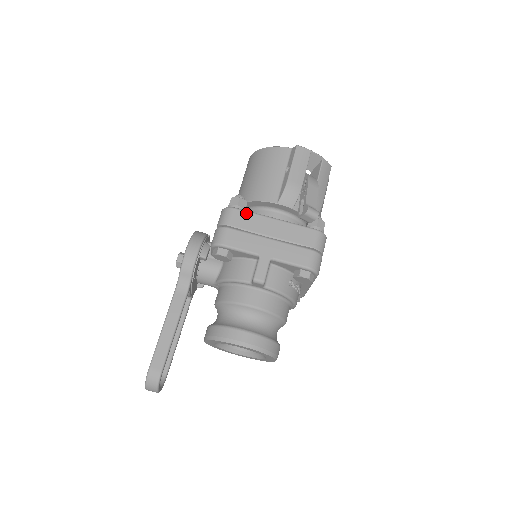
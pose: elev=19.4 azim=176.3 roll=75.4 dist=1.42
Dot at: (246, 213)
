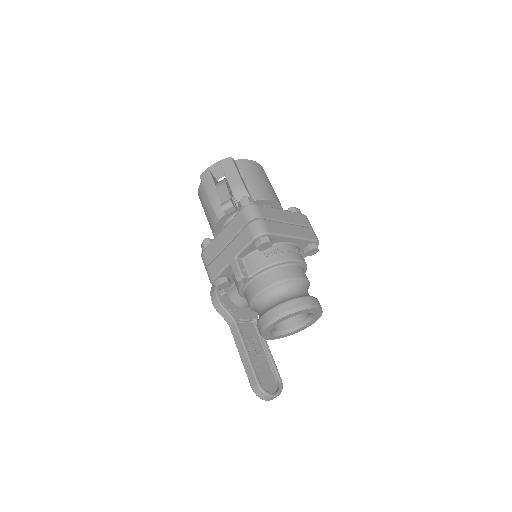
Dot at: (208, 248)
